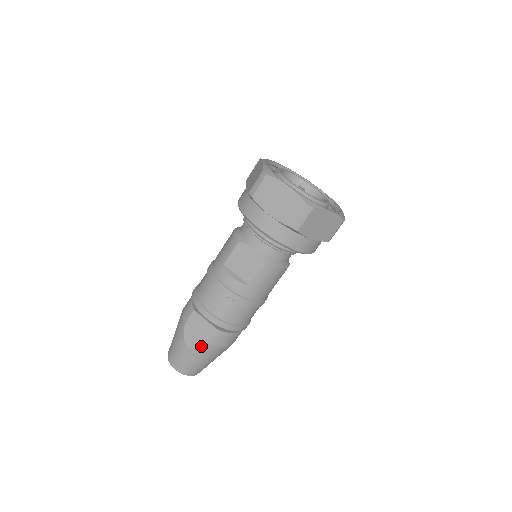
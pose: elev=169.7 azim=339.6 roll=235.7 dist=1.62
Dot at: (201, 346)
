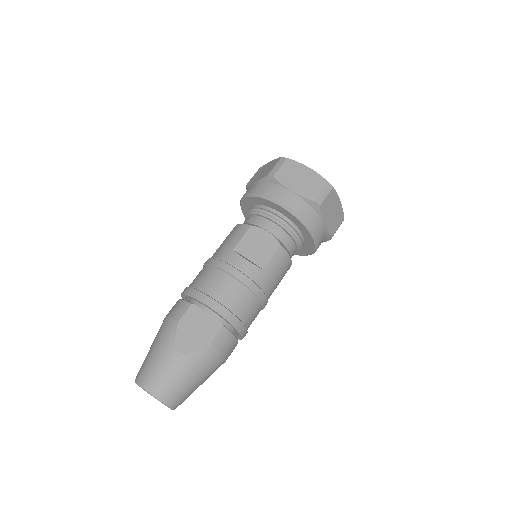
Dot at: (199, 348)
